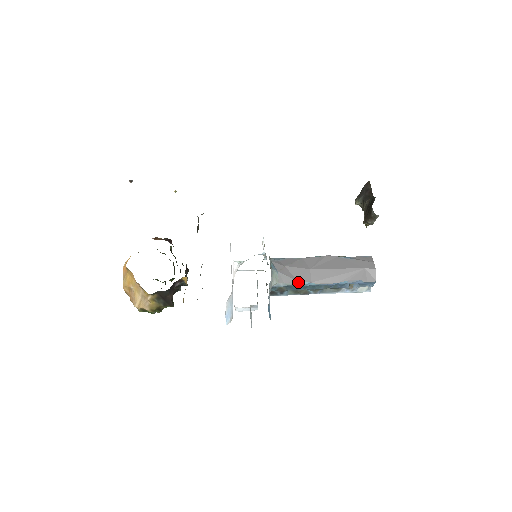
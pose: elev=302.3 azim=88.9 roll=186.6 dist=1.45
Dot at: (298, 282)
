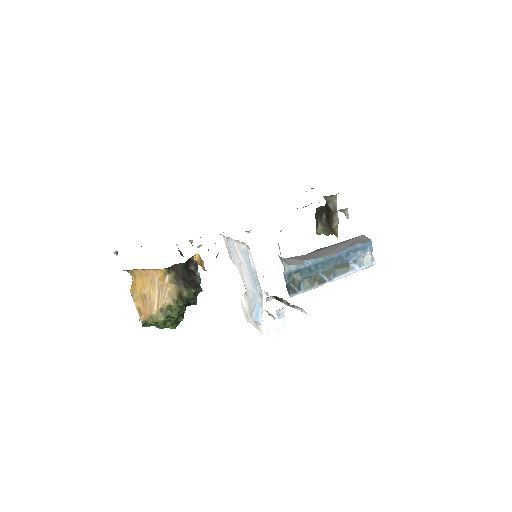
Dot at: (306, 261)
